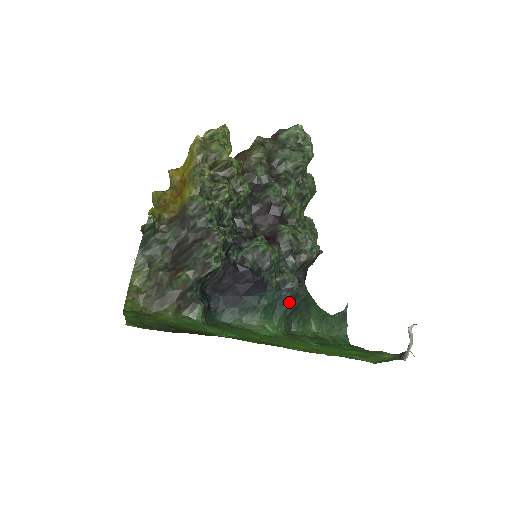
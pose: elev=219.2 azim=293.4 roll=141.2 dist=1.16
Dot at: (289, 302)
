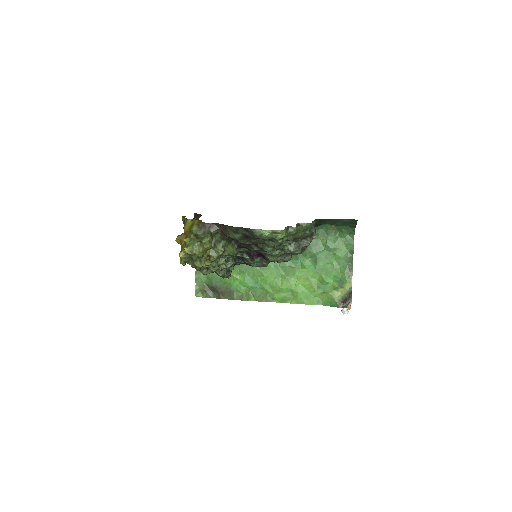
Dot at: occluded
